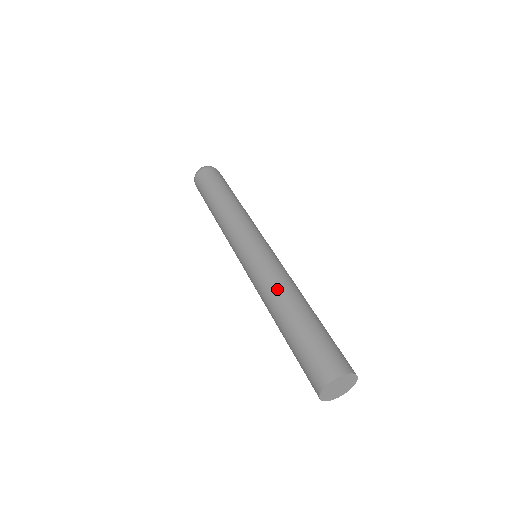
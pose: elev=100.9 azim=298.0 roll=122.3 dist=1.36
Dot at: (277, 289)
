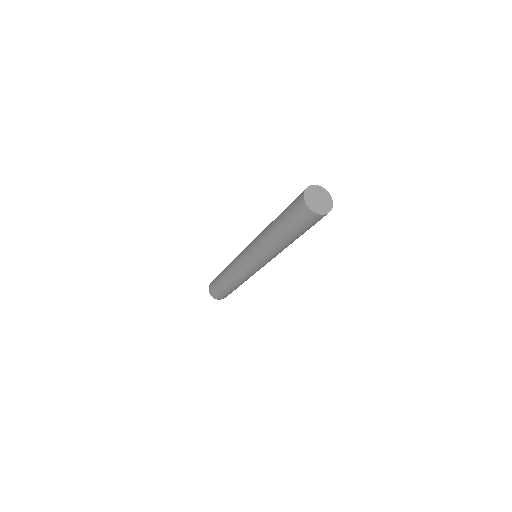
Dot at: occluded
